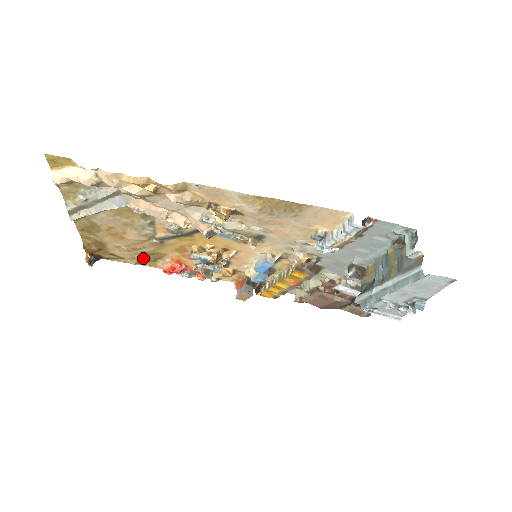
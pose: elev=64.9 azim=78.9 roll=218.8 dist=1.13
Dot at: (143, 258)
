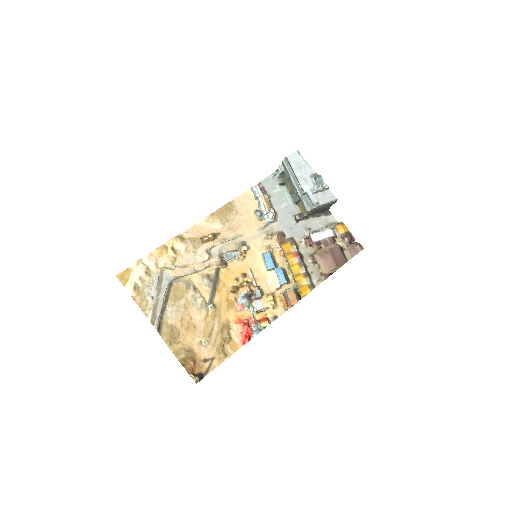
Dot at: (222, 343)
